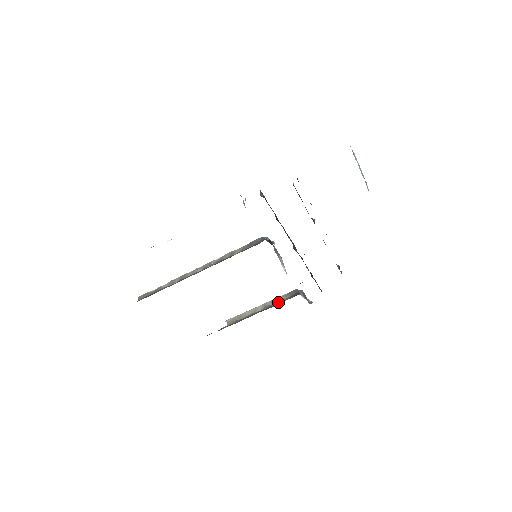
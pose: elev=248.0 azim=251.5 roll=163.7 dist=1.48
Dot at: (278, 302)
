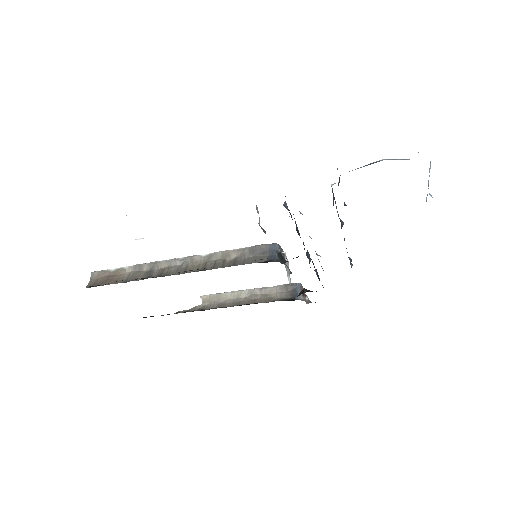
Dot at: (269, 294)
